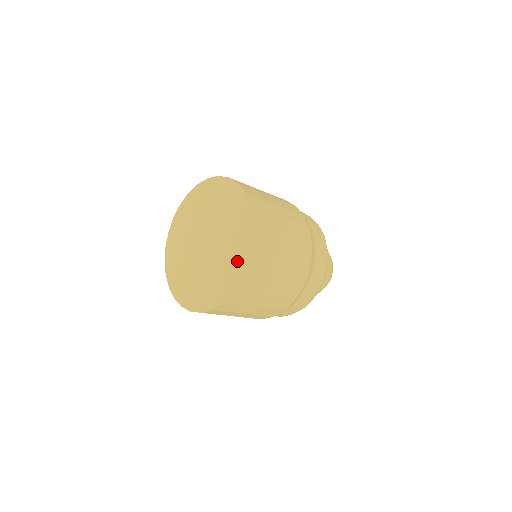
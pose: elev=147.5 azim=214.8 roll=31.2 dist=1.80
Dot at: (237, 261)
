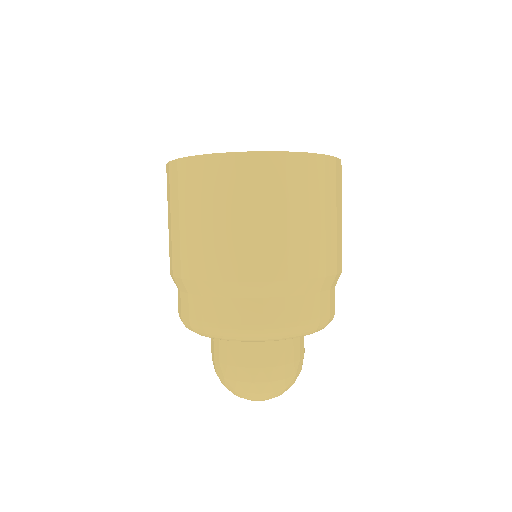
Dot at: occluded
